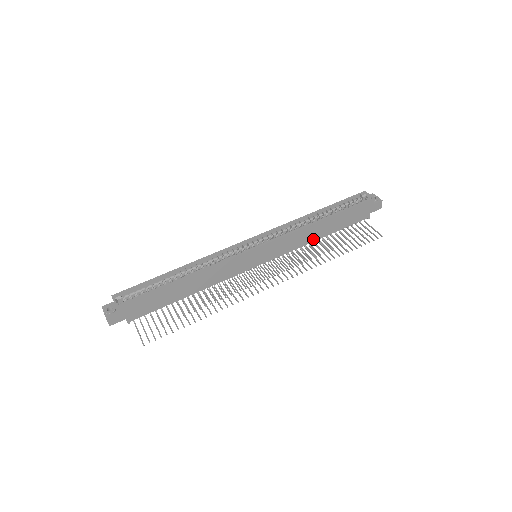
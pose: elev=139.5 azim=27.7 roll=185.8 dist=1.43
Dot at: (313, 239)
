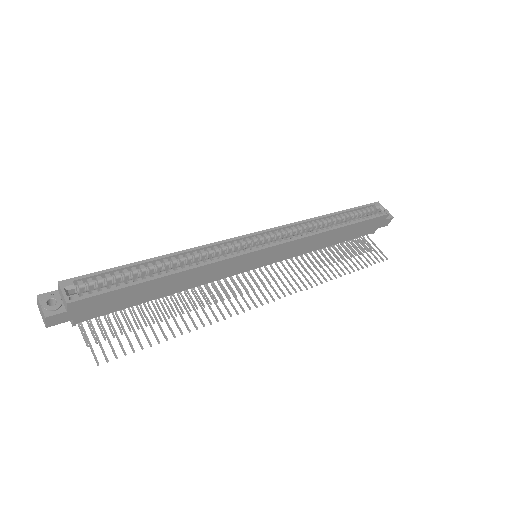
Dot at: (319, 247)
